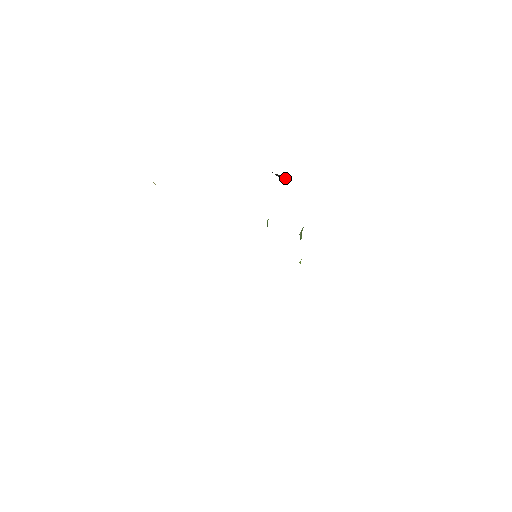
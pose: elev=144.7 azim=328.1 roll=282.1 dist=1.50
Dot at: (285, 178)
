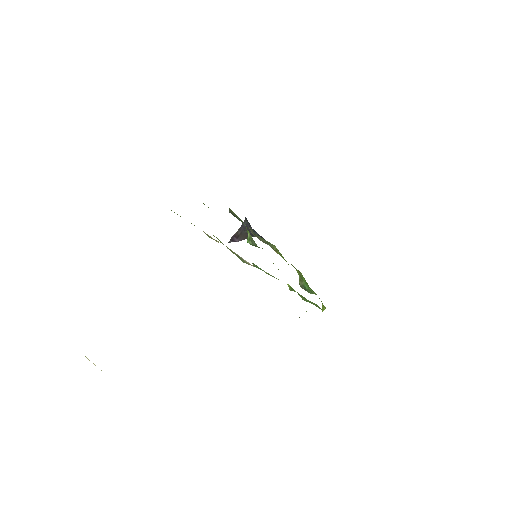
Dot at: (244, 226)
